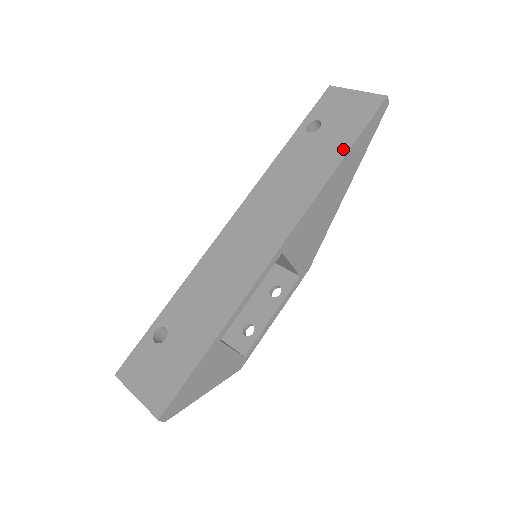
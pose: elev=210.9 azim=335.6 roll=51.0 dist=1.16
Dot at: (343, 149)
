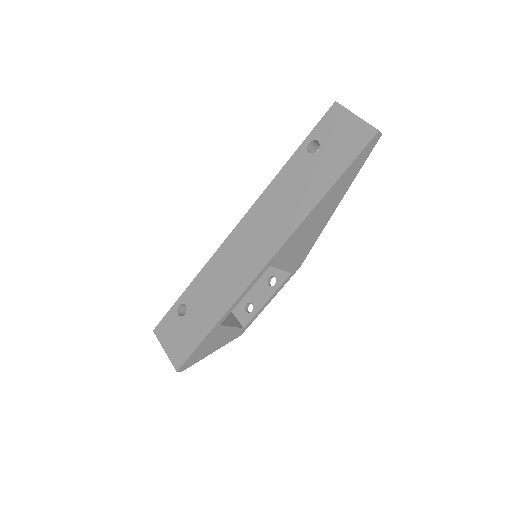
Dot at: (330, 181)
